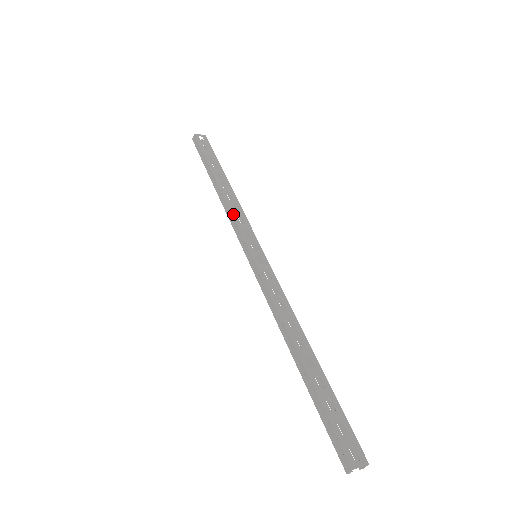
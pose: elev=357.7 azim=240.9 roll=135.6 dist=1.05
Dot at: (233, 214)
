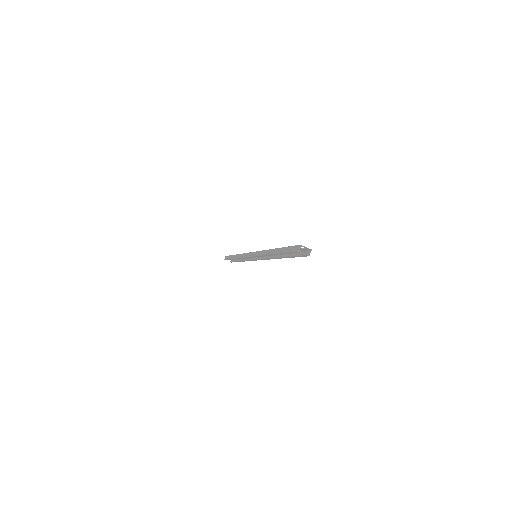
Dot at: (244, 254)
